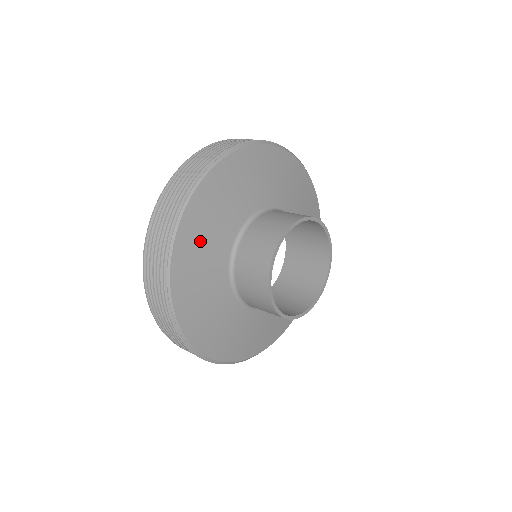
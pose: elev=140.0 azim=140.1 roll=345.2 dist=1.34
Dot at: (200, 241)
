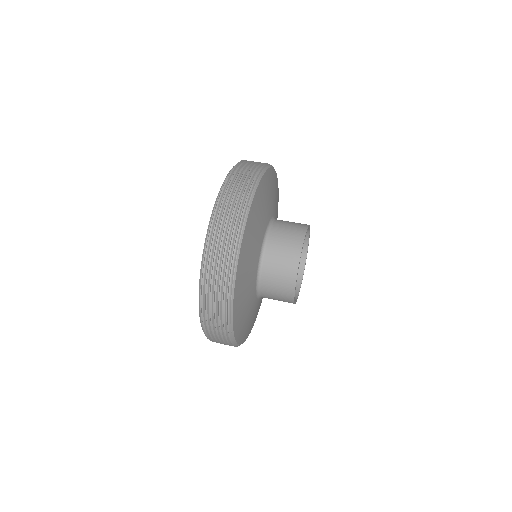
Dot at: (255, 224)
